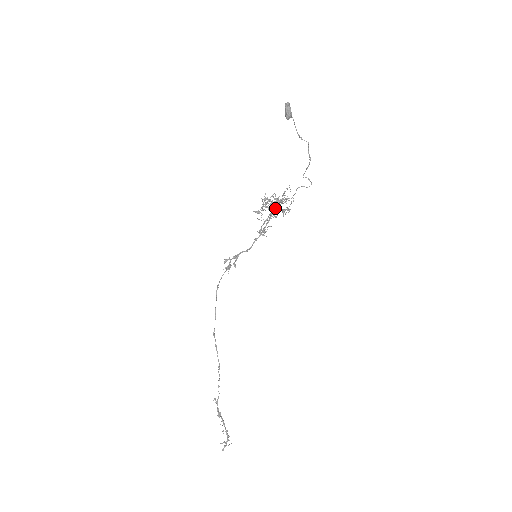
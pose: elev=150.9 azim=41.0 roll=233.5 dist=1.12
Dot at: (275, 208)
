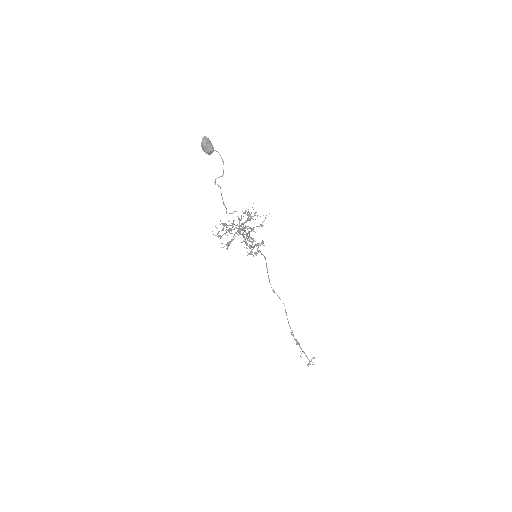
Dot at: occluded
